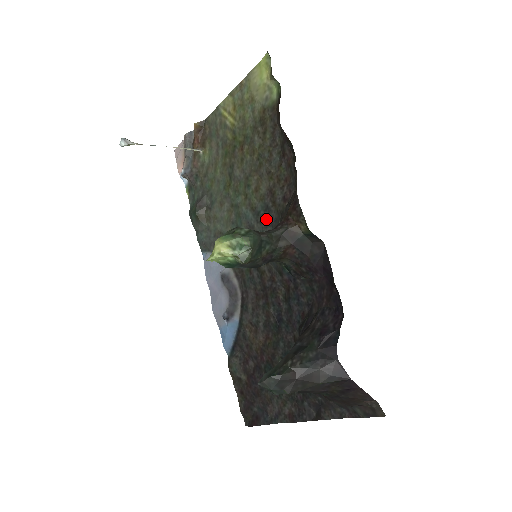
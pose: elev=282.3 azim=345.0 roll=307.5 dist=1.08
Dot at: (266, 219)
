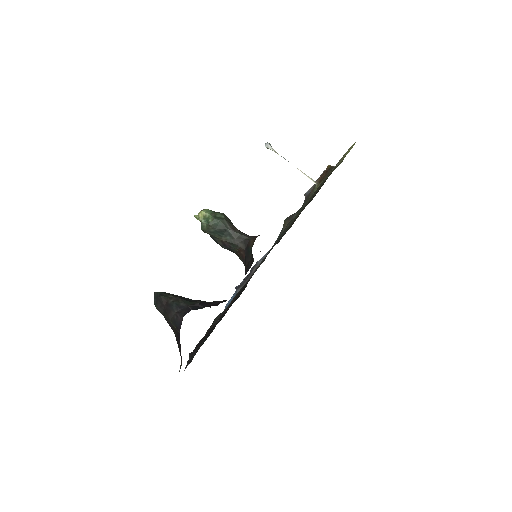
Dot at: (279, 240)
